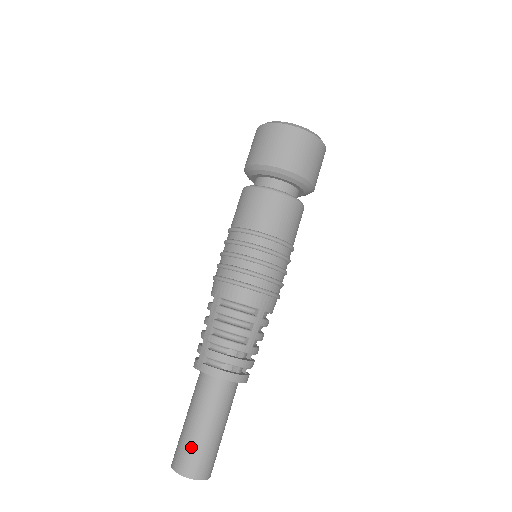
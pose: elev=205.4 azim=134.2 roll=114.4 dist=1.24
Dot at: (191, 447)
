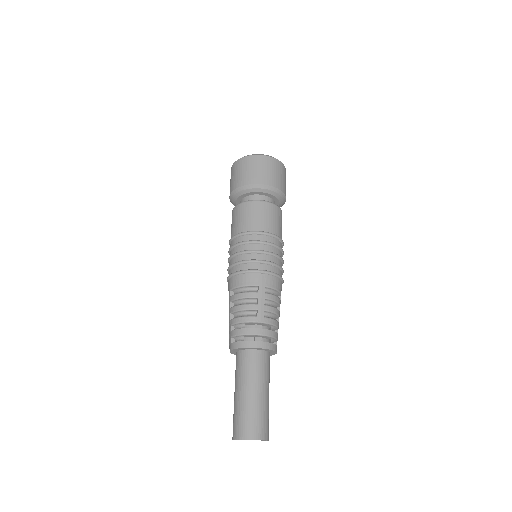
Dot at: (239, 413)
